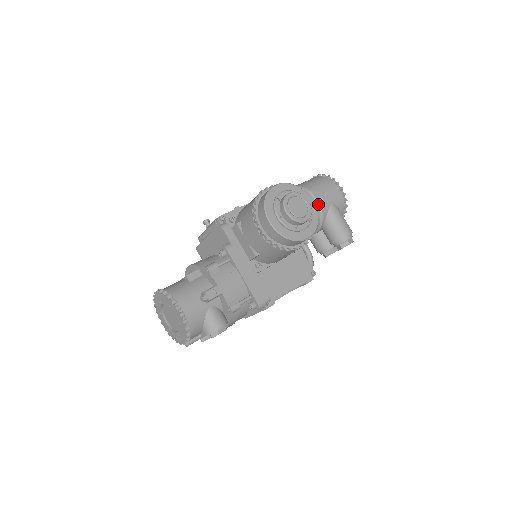
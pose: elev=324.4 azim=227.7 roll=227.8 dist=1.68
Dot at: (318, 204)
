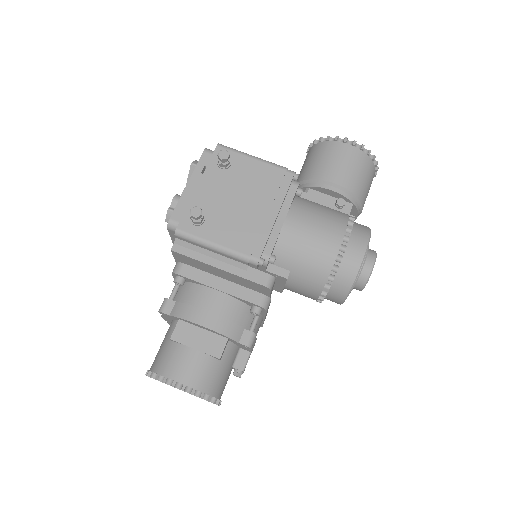
Dot at: occluded
